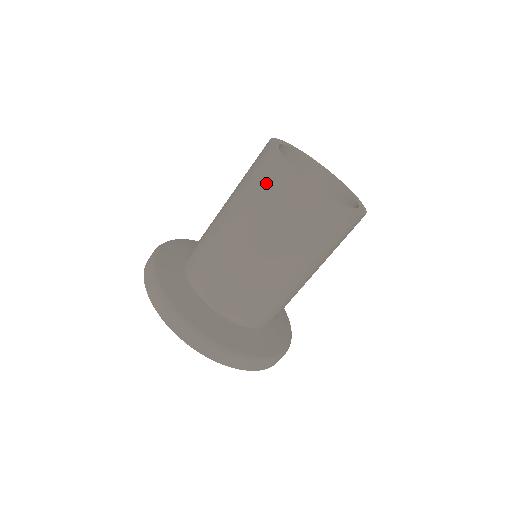
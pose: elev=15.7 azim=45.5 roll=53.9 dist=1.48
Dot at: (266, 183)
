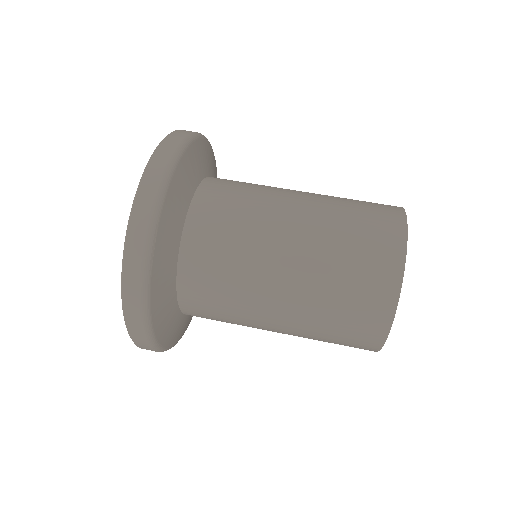
Dot at: (351, 335)
